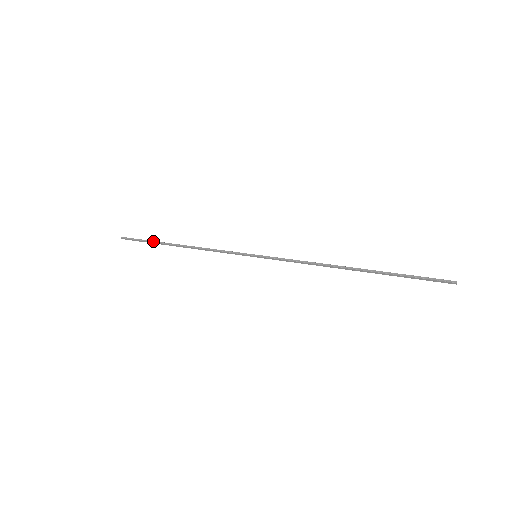
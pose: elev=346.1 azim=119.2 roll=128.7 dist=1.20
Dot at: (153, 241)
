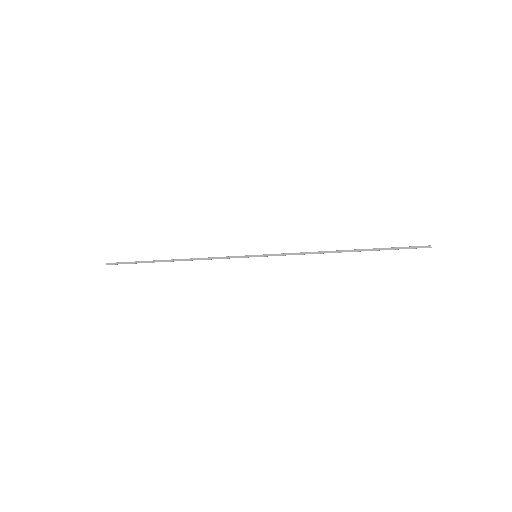
Dot at: (145, 261)
